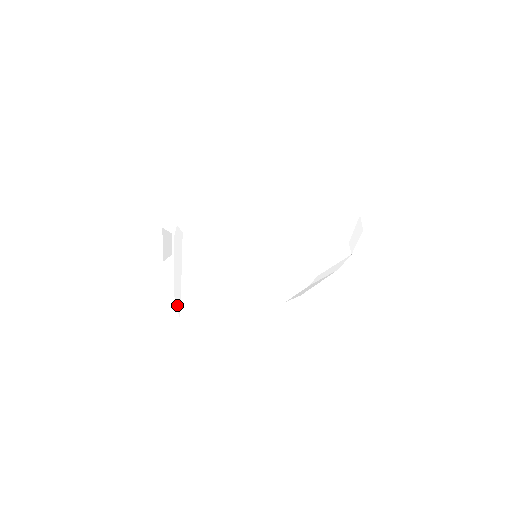
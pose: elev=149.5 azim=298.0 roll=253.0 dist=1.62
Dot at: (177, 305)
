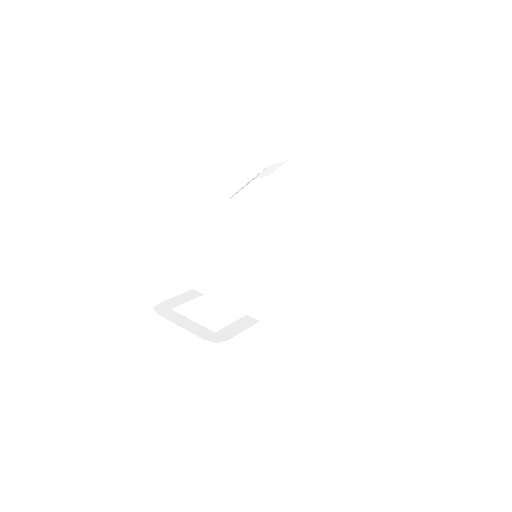
Dot at: occluded
